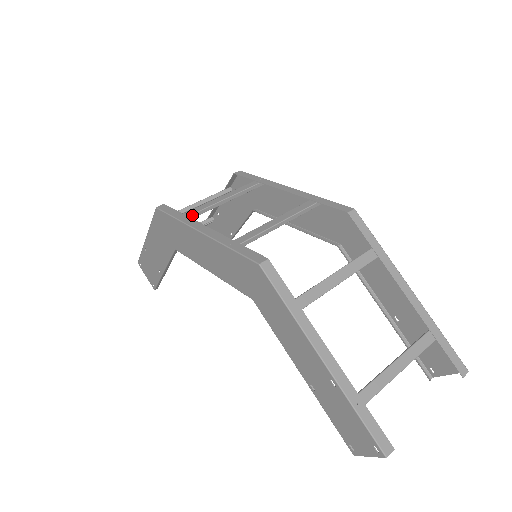
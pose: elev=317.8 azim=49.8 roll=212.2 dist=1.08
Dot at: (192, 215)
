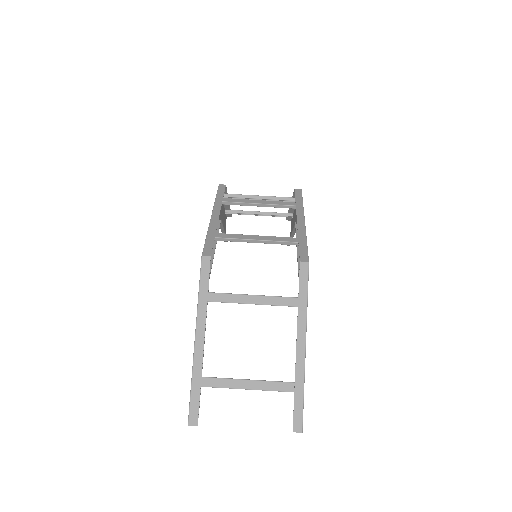
Dot at: (227, 202)
